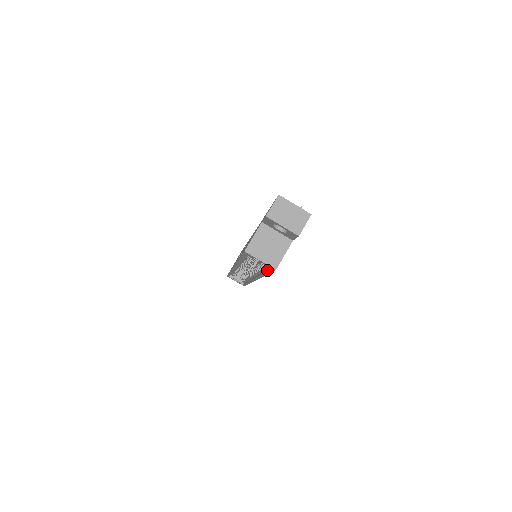
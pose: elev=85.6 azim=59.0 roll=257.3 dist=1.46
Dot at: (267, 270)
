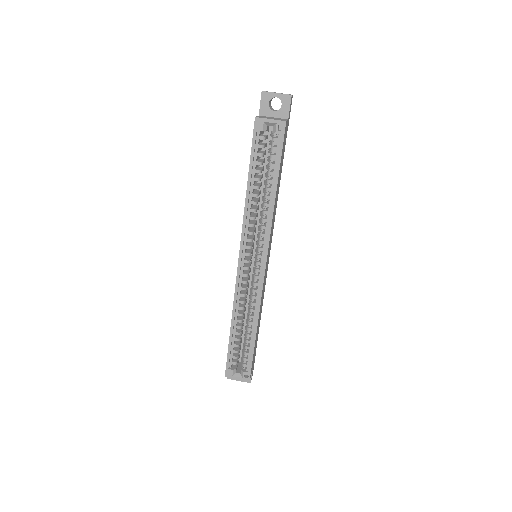
Dot at: (277, 157)
